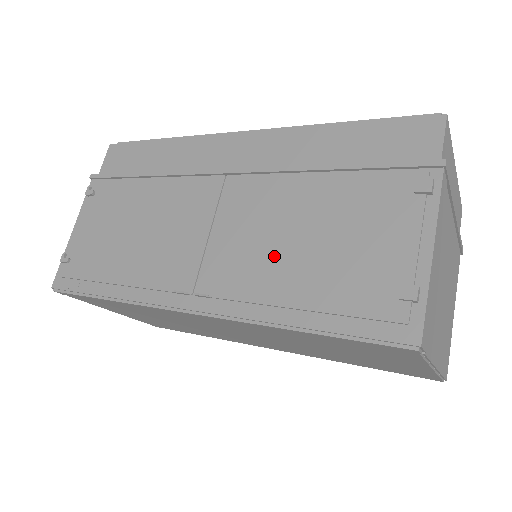
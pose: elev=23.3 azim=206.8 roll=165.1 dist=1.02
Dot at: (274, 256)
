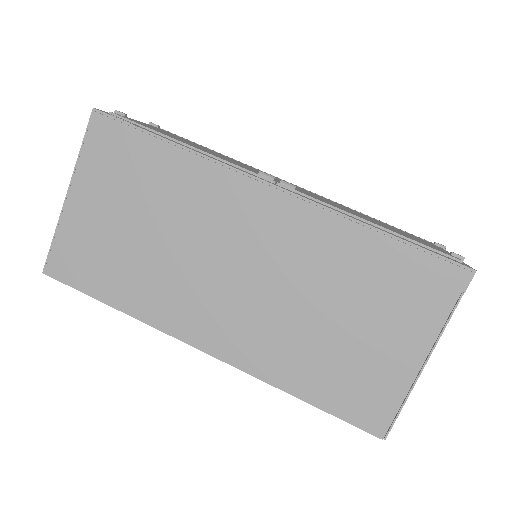
Dot at: (347, 210)
